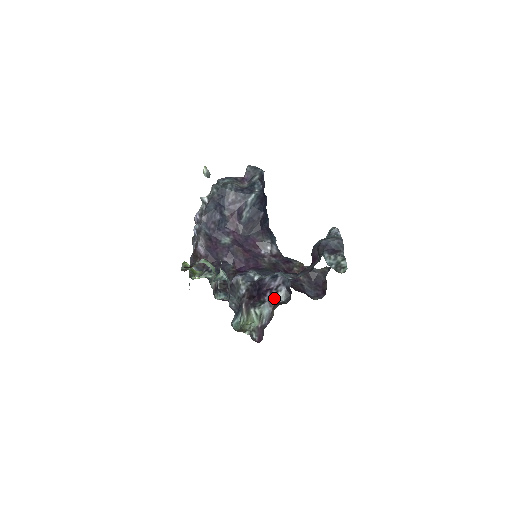
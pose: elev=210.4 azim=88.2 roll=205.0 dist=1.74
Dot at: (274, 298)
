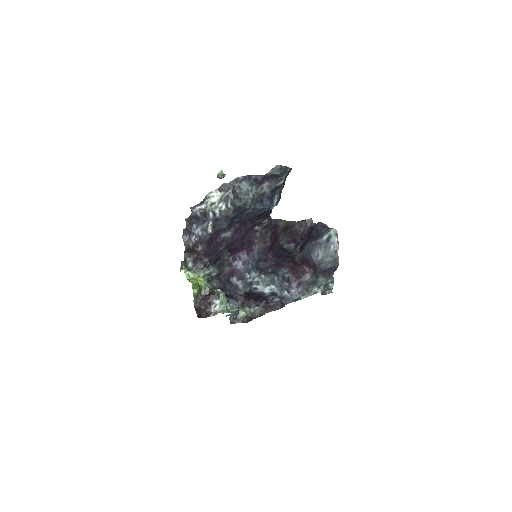
Dot at: (268, 304)
